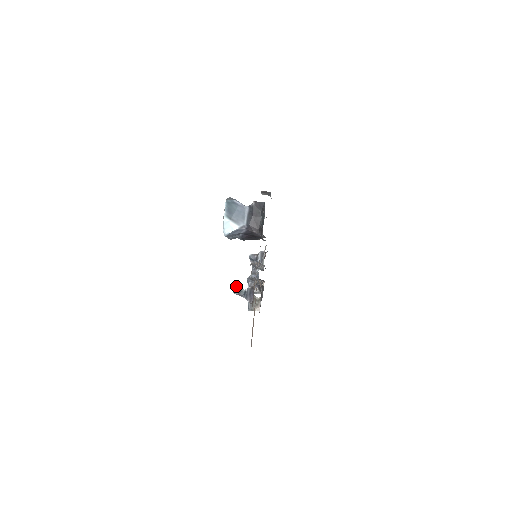
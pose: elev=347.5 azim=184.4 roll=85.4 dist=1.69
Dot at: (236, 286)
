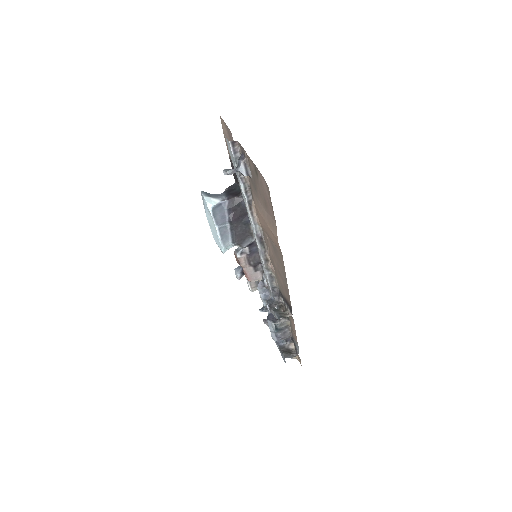
Dot at: (227, 169)
